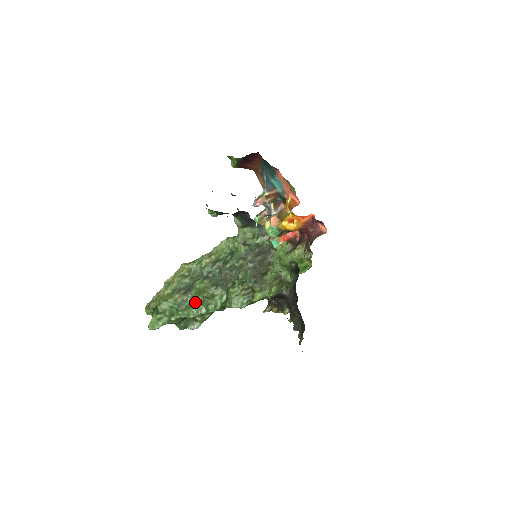
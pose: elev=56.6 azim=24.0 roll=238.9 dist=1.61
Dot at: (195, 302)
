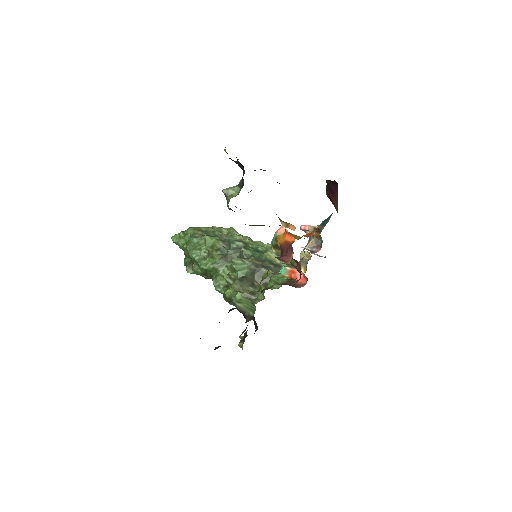
Dot at: (200, 246)
